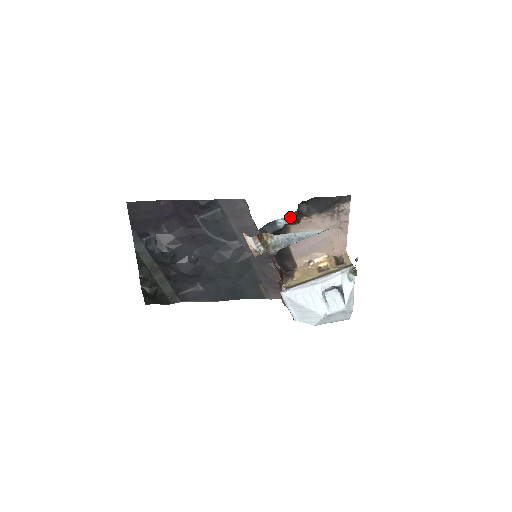
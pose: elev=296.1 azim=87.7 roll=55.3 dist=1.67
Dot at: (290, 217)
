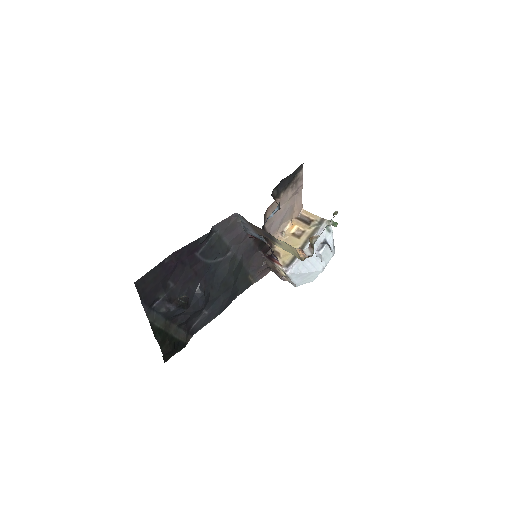
Dot at: (277, 208)
